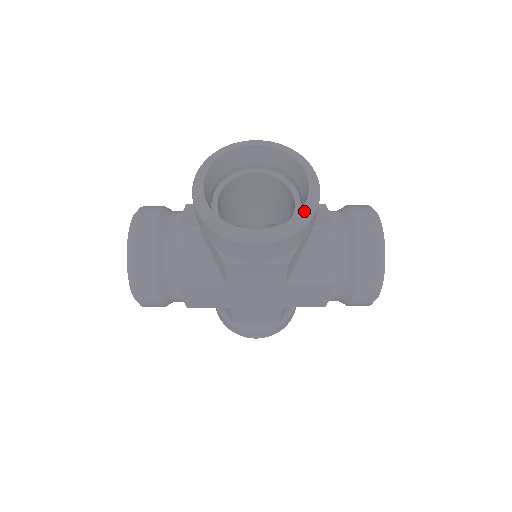
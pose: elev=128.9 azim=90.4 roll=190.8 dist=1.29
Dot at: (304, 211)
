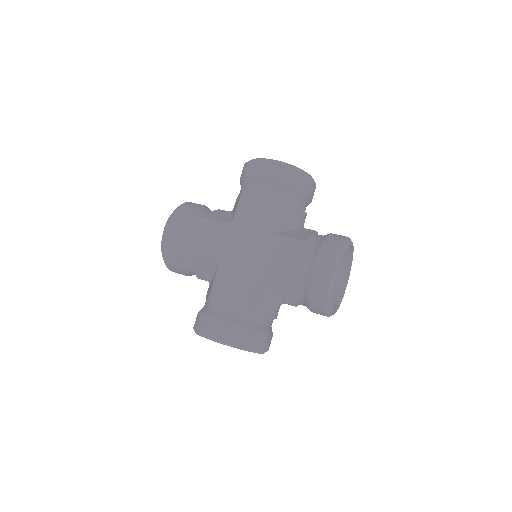
Dot at: (302, 170)
